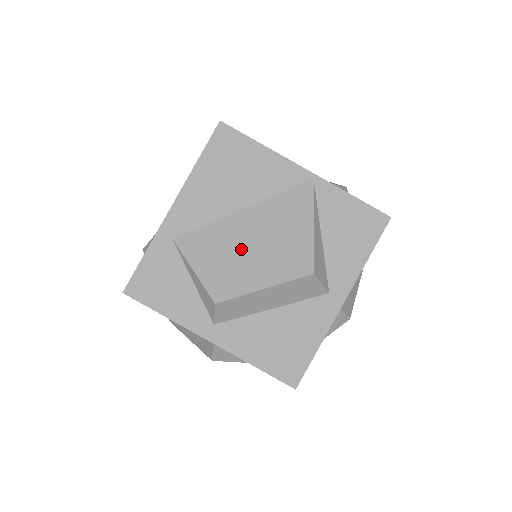
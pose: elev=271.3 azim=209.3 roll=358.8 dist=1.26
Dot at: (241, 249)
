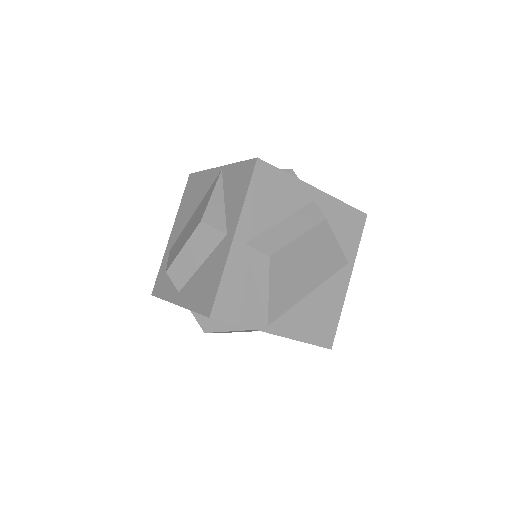
Dot at: (185, 234)
